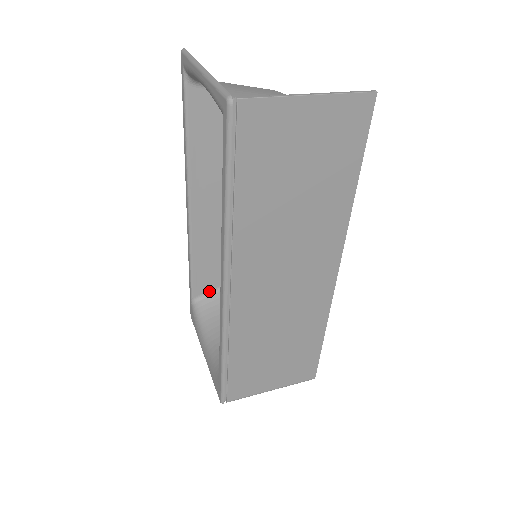
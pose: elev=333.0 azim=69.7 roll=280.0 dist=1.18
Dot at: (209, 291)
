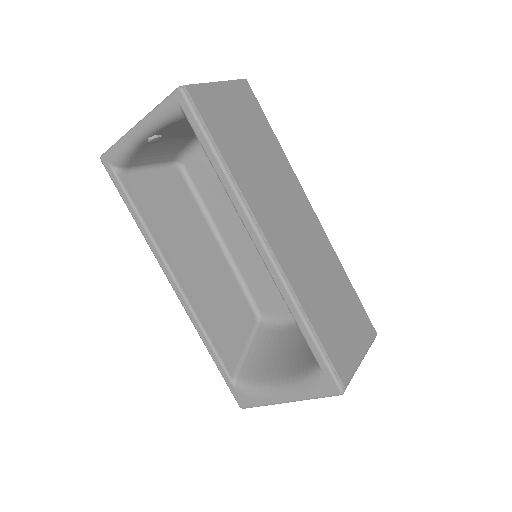
Dot at: (238, 361)
